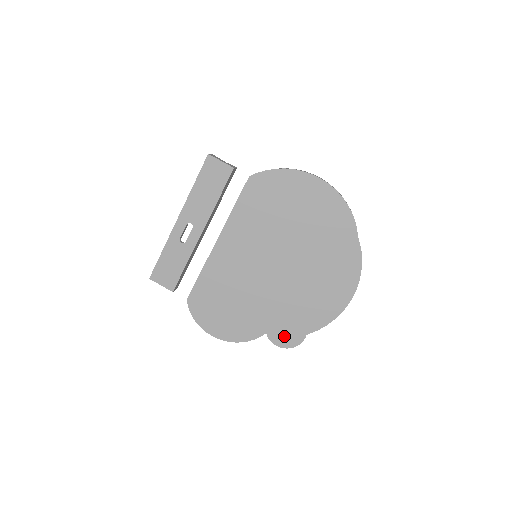
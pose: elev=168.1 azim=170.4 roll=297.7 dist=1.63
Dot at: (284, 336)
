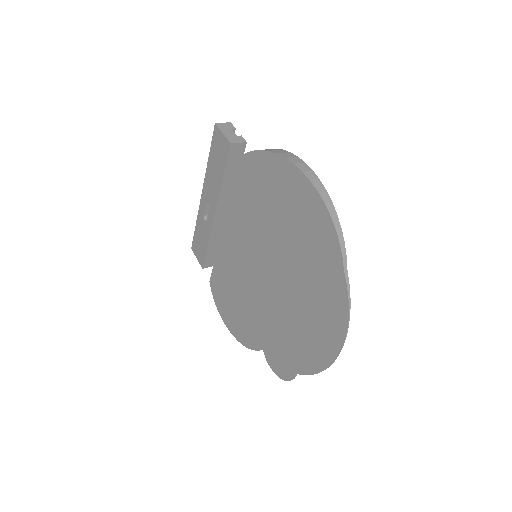
Dot at: (277, 362)
